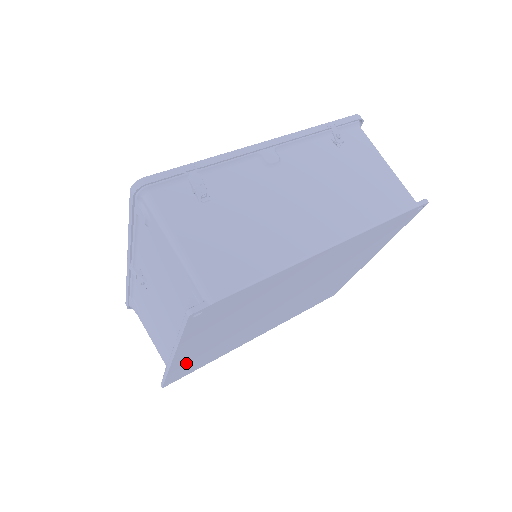
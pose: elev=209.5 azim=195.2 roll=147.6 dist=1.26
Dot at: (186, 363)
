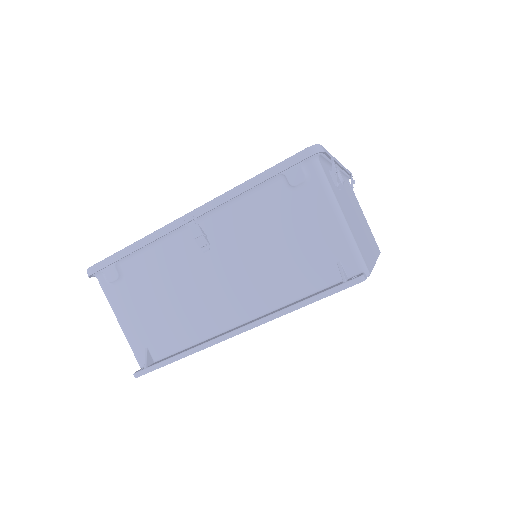
Dot at: occluded
